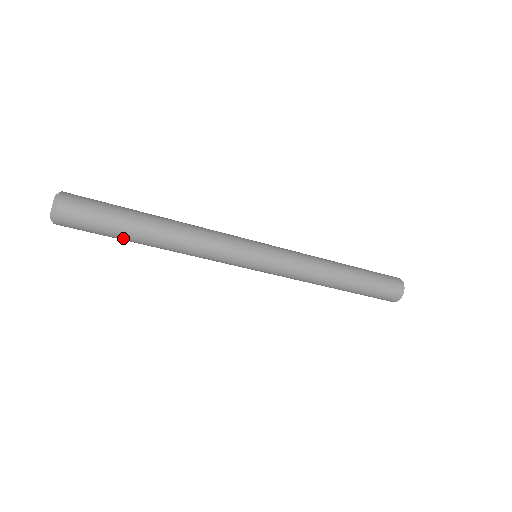
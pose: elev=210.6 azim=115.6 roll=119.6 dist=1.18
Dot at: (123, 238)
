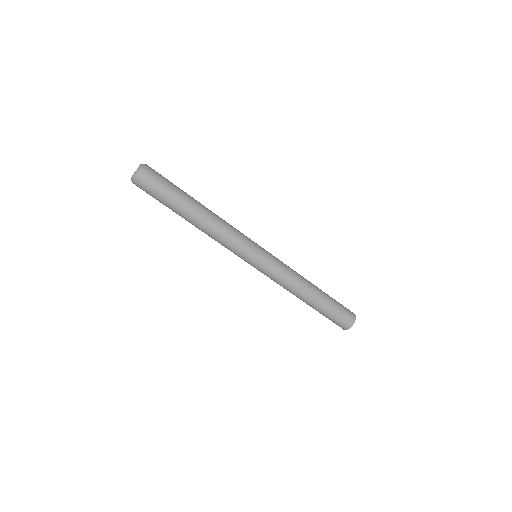
Dot at: (174, 206)
